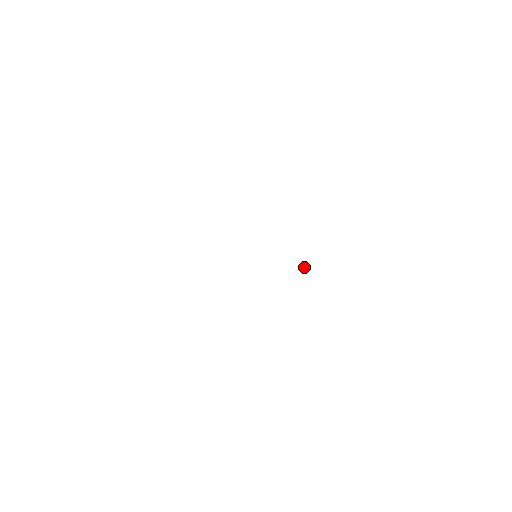
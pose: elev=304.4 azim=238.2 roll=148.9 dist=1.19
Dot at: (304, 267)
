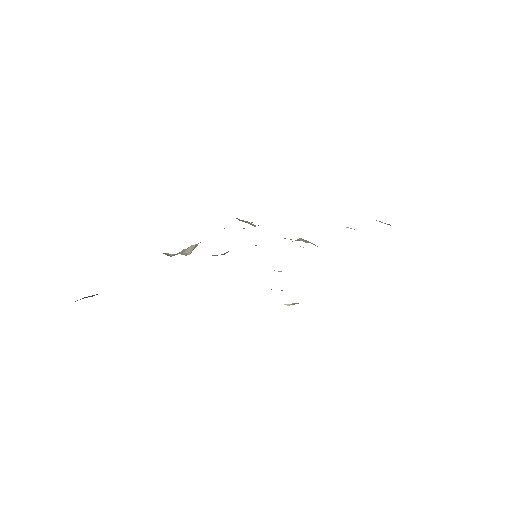
Dot at: (303, 247)
